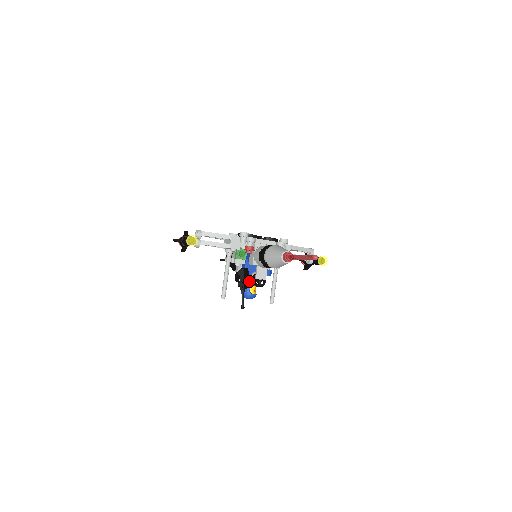
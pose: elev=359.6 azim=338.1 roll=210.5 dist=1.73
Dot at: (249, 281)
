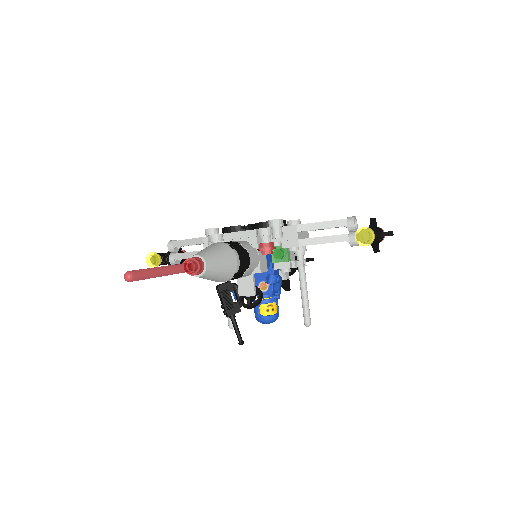
Dot at: occluded
